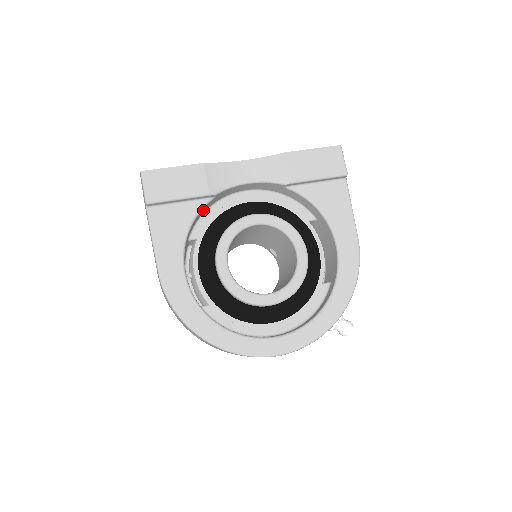
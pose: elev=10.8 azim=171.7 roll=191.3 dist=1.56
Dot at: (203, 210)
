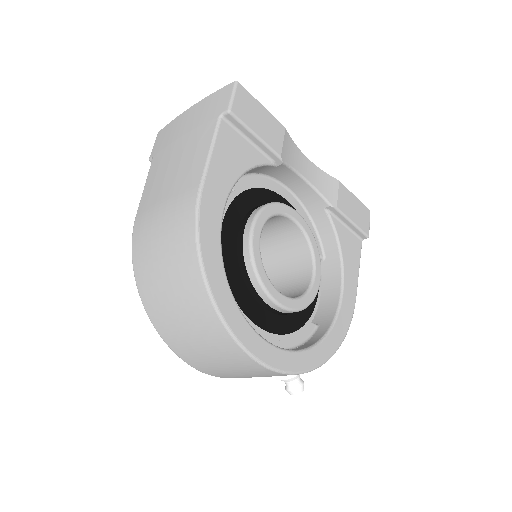
Dot at: (257, 169)
